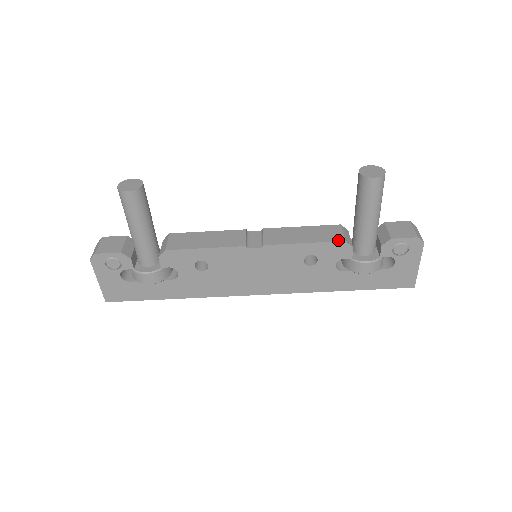
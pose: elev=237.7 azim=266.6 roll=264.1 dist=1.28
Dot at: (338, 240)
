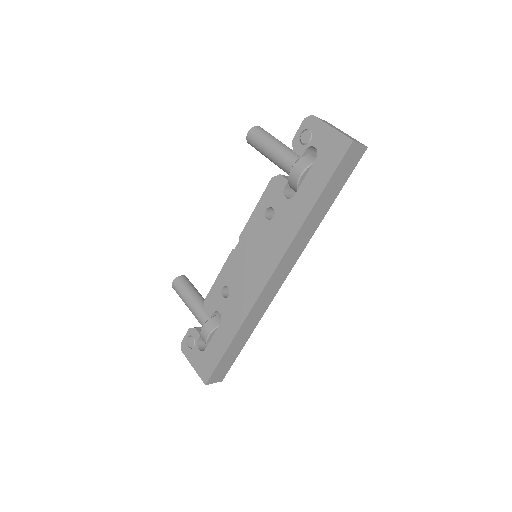
Dot at: (270, 183)
